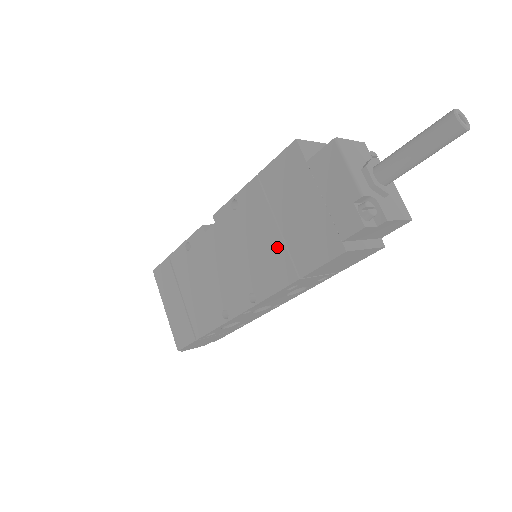
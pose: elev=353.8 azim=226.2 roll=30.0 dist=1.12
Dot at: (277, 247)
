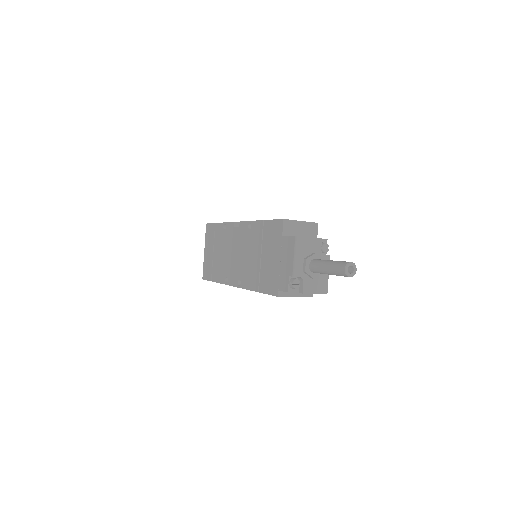
Dot at: (257, 267)
